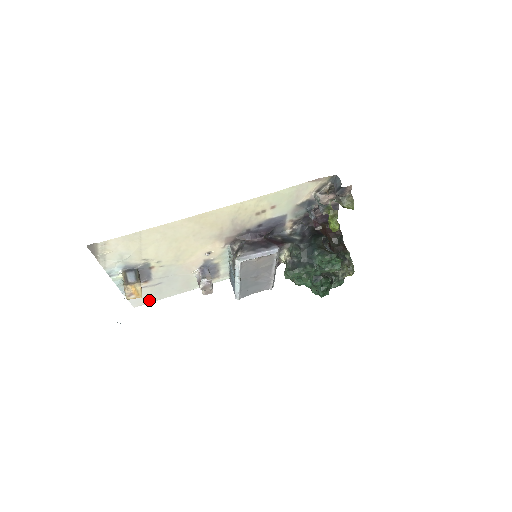
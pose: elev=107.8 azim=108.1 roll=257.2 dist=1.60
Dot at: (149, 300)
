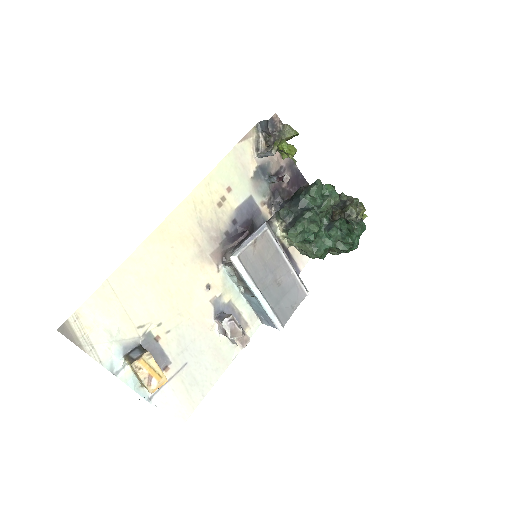
Dot at: (191, 404)
